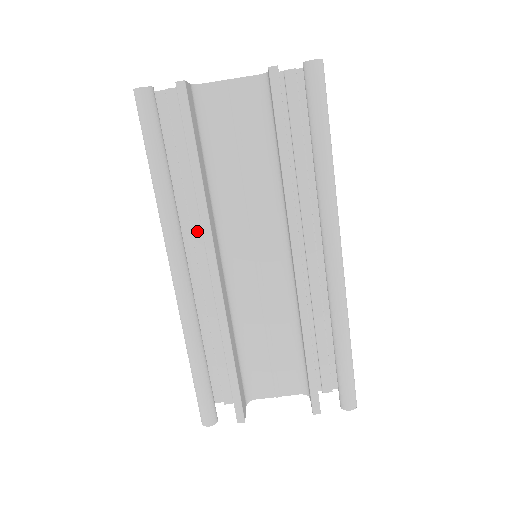
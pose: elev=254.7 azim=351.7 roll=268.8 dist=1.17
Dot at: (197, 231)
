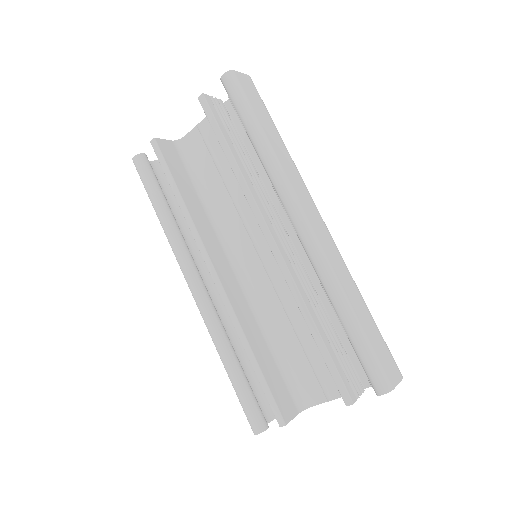
Dot at: occluded
